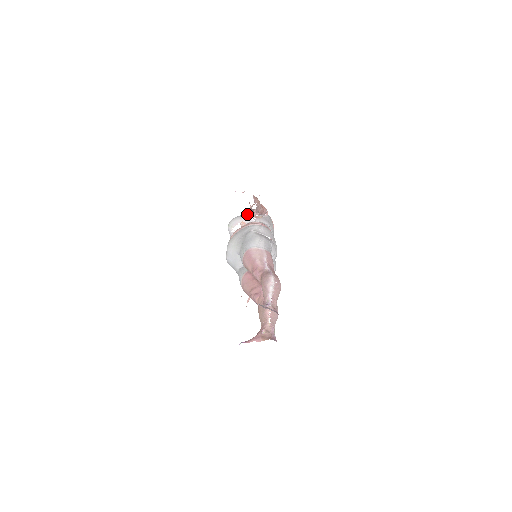
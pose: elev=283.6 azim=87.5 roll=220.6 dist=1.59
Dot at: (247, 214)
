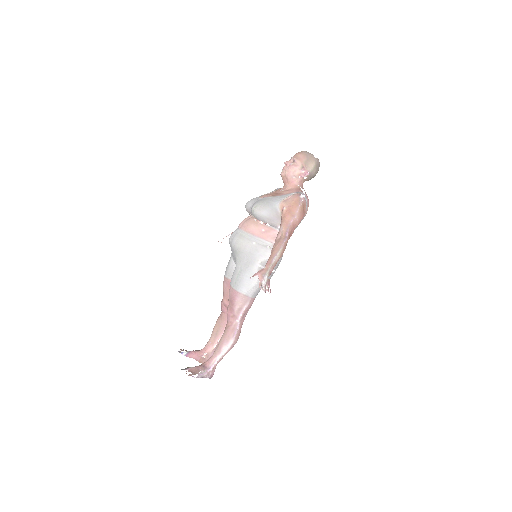
Dot at: (279, 214)
